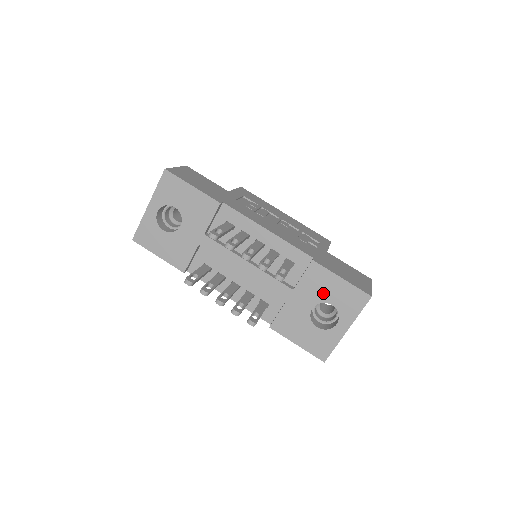
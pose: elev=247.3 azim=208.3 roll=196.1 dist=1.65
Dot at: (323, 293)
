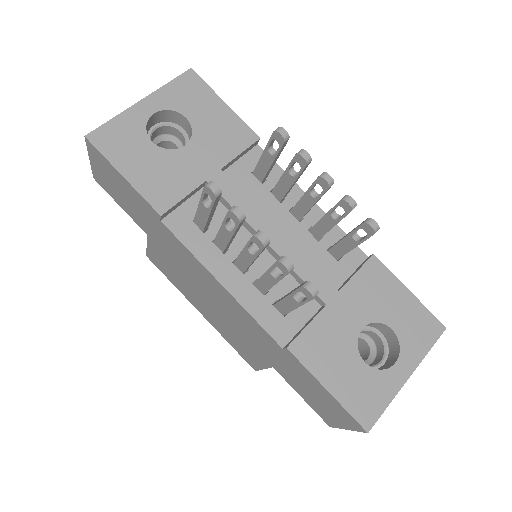
Dot at: (381, 307)
